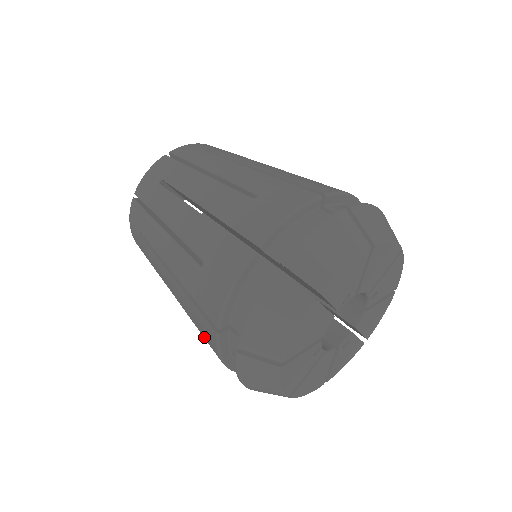
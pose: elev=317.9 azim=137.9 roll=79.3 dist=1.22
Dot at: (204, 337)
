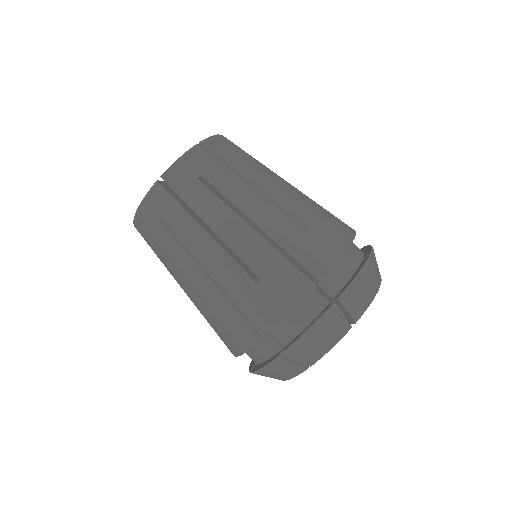
Dot at: (226, 332)
